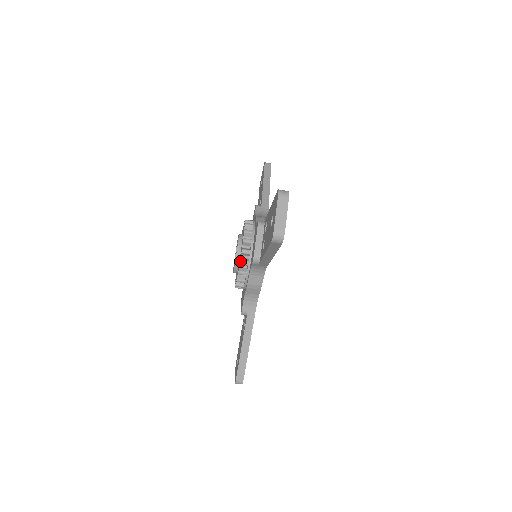
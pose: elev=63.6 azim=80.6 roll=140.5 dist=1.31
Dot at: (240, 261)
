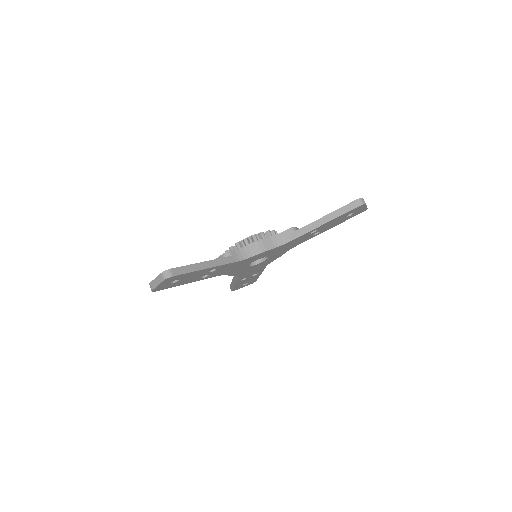
Dot at: occluded
